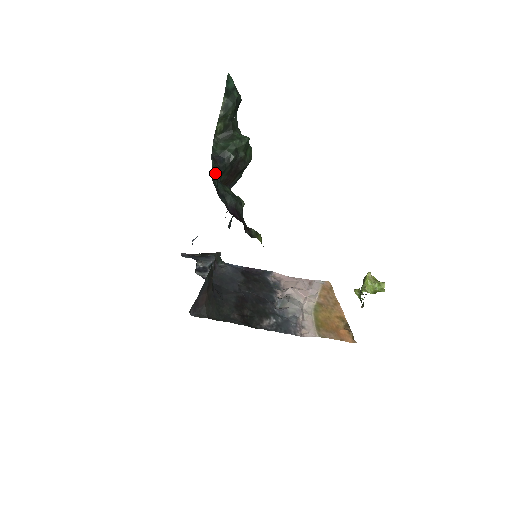
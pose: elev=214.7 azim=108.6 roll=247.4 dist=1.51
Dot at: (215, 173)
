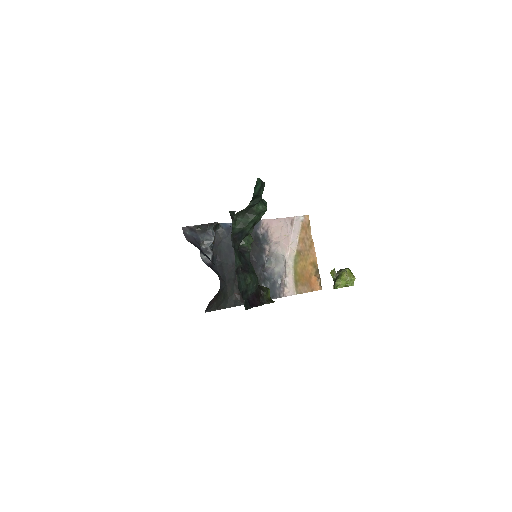
Dot at: (238, 267)
